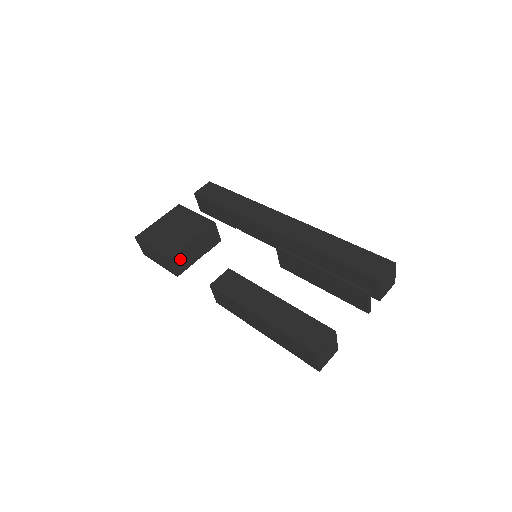
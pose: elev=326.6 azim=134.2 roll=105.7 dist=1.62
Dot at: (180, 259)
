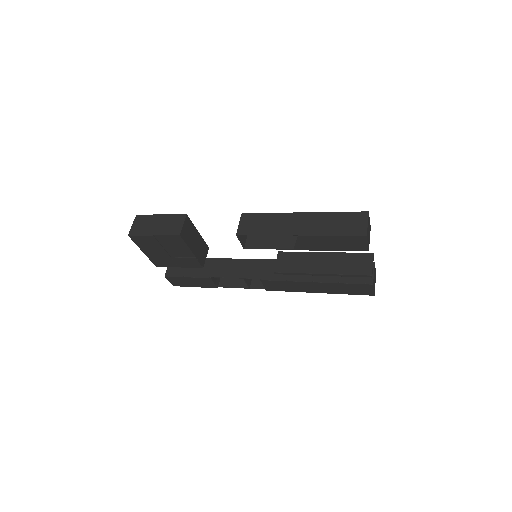
Dot at: (188, 228)
